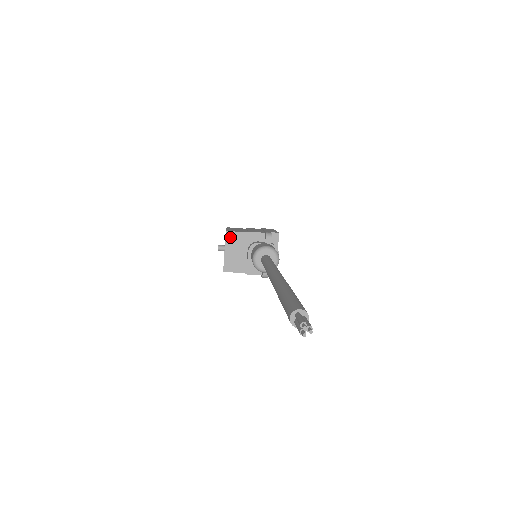
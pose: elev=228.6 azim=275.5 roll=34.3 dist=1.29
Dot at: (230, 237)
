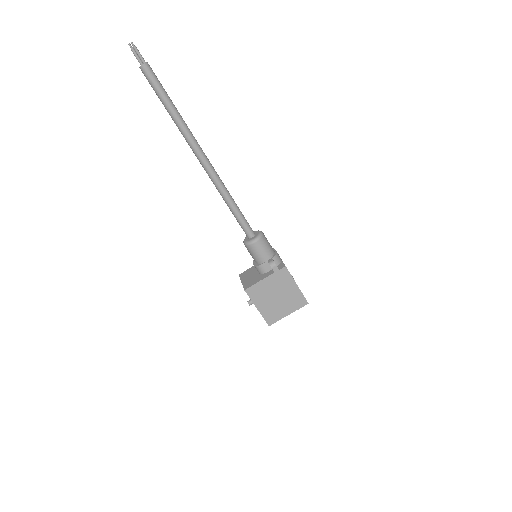
Dot at: (243, 275)
